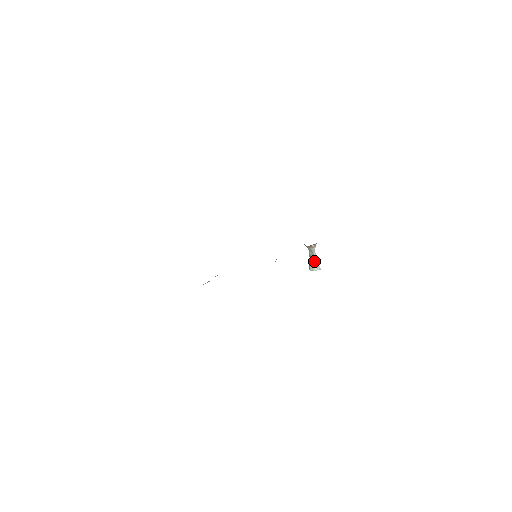
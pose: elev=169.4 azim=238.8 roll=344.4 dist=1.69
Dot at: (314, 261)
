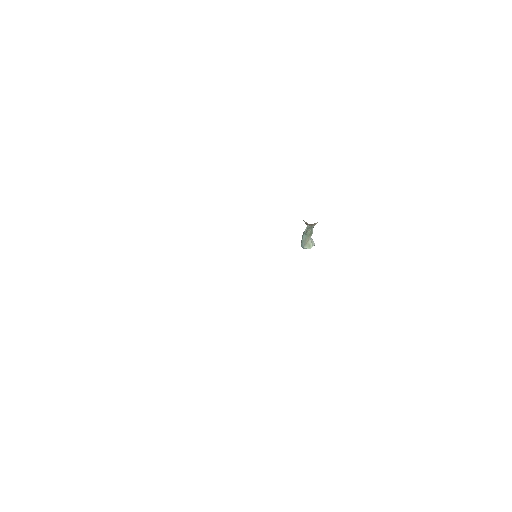
Dot at: (310, 237)
